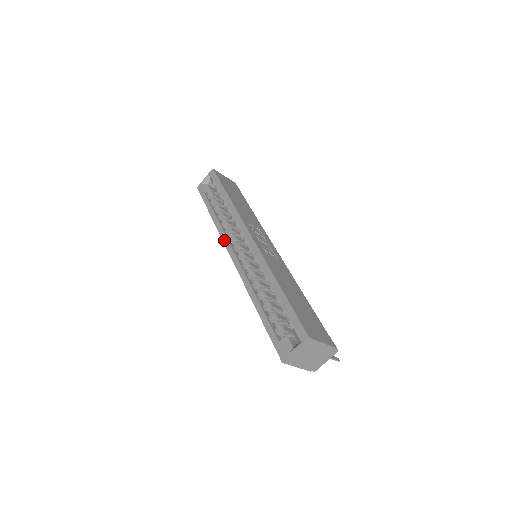
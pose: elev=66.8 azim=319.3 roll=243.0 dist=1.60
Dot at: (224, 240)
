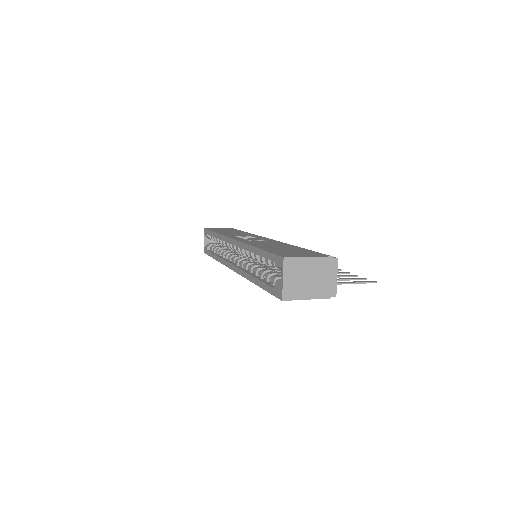
Dot at: (225, 264)
